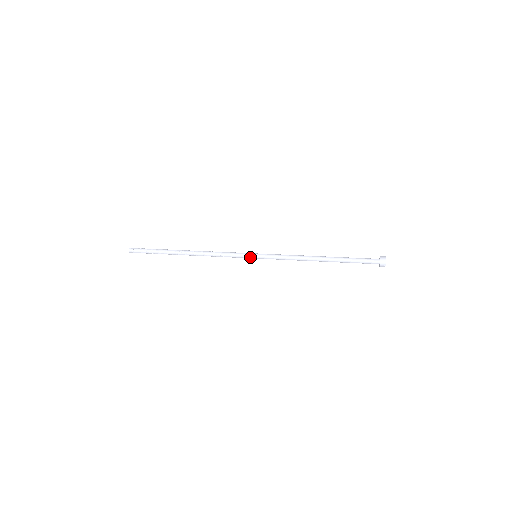
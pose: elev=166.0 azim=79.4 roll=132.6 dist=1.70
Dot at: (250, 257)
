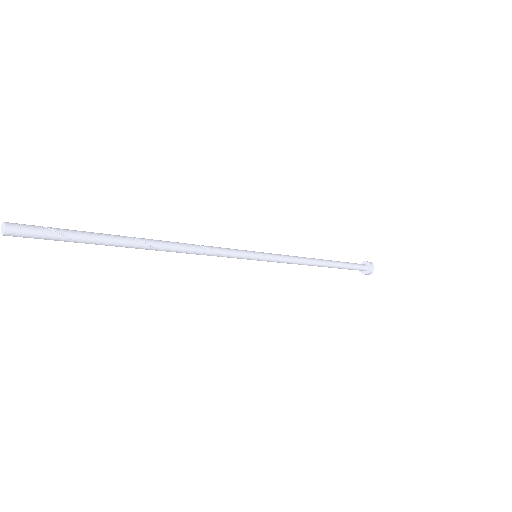
Dot at: (252, 256)
